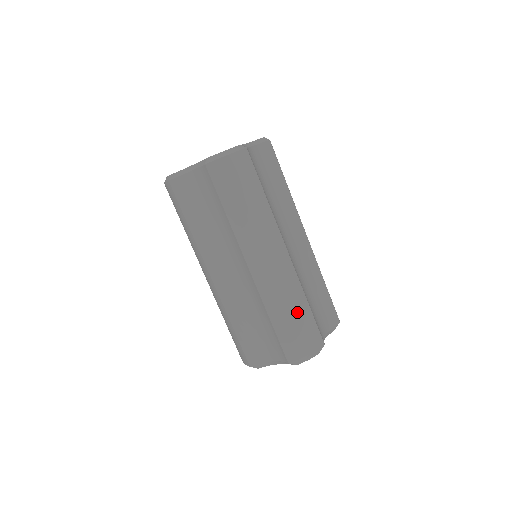
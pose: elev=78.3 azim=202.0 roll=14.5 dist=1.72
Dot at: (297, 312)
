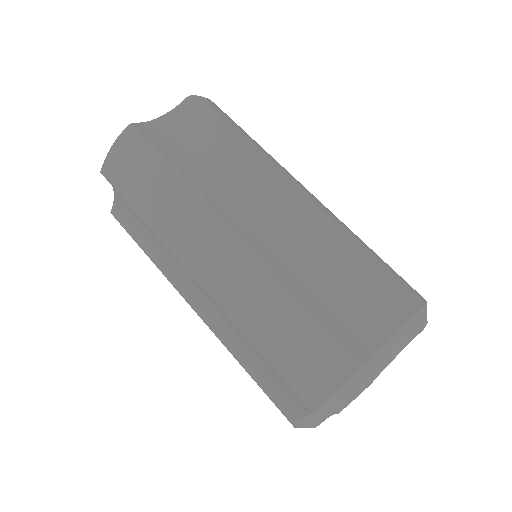
Dot at: (373, 251)
